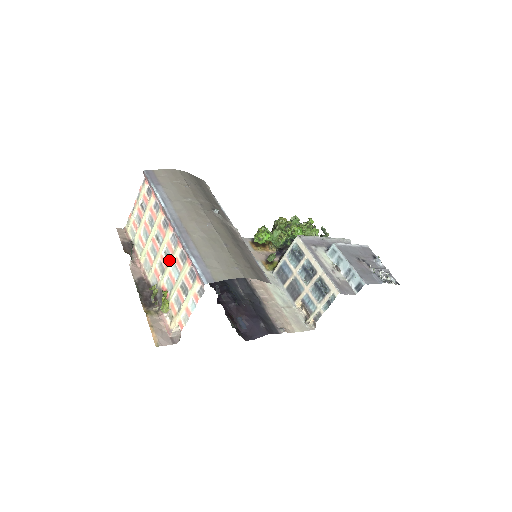
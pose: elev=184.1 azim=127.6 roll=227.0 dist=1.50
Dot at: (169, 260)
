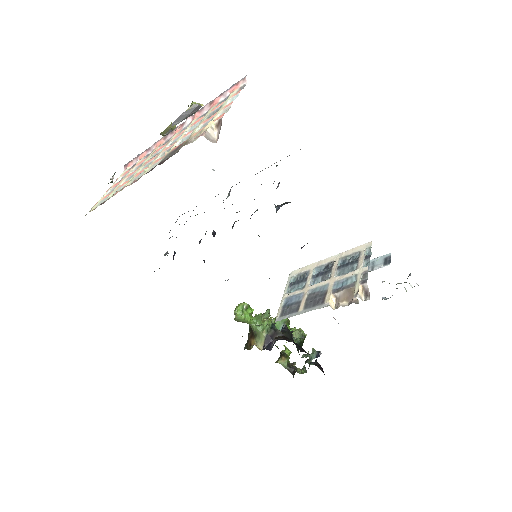
Dot at: occluded
